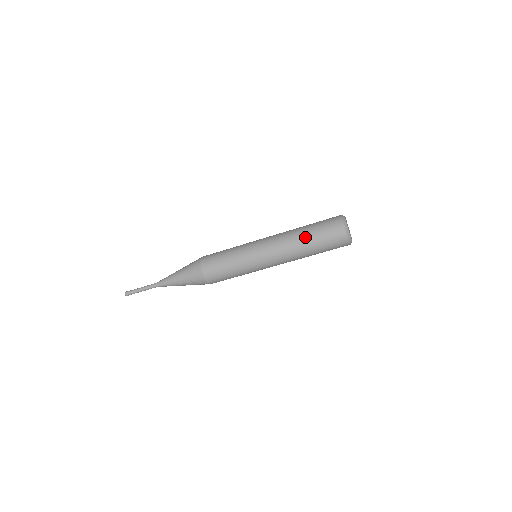
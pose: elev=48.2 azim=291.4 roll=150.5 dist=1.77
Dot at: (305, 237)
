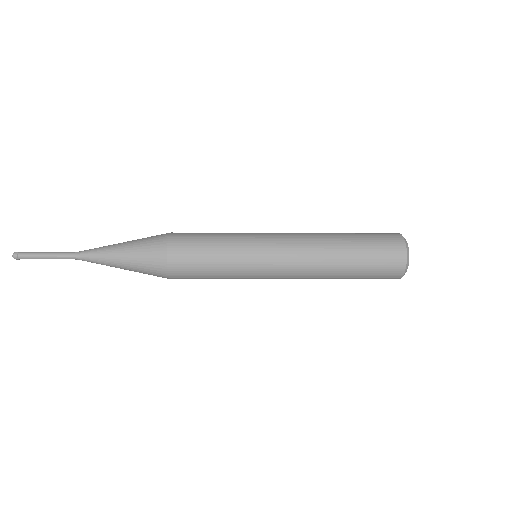
Dot at: (345, 271)
